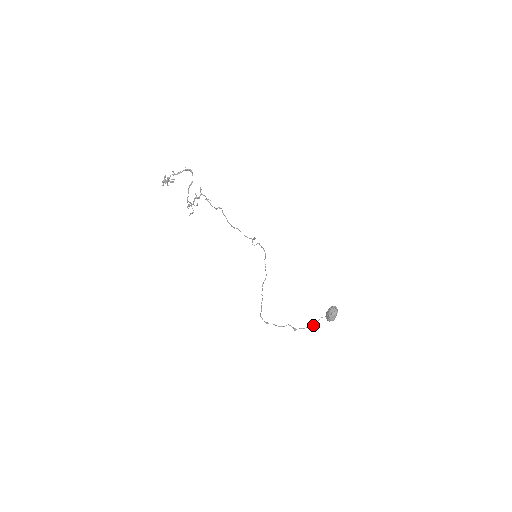
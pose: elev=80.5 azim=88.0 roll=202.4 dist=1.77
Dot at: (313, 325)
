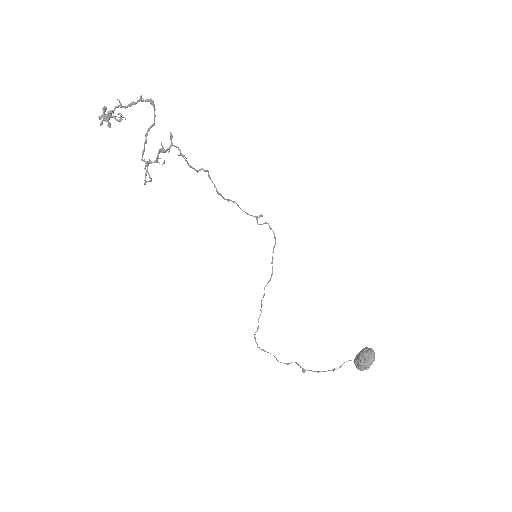
Dot at: (332, 370)
